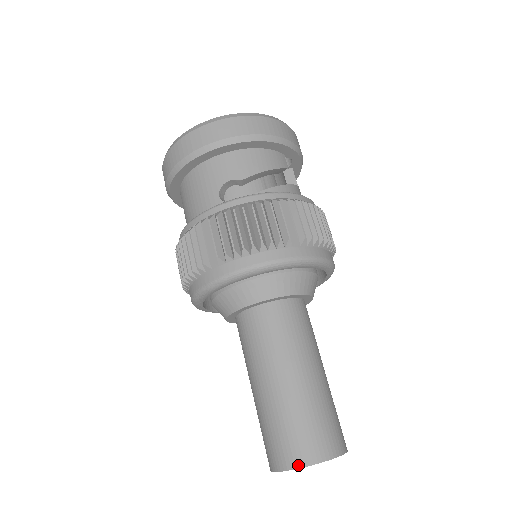
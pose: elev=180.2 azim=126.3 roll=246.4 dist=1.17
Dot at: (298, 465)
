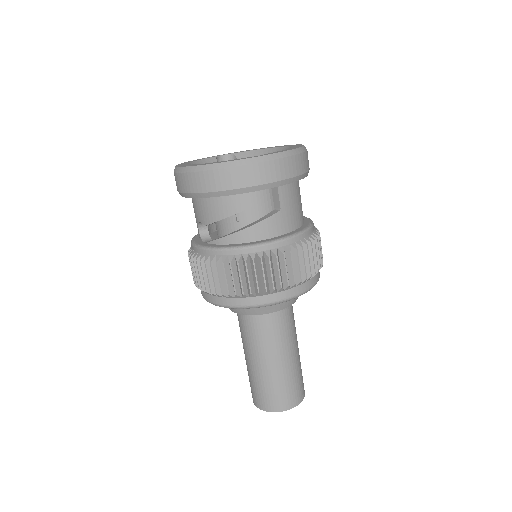
Dot at: (254, 403)
